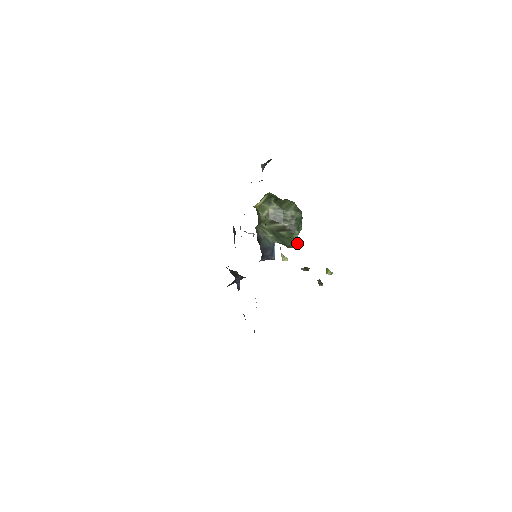
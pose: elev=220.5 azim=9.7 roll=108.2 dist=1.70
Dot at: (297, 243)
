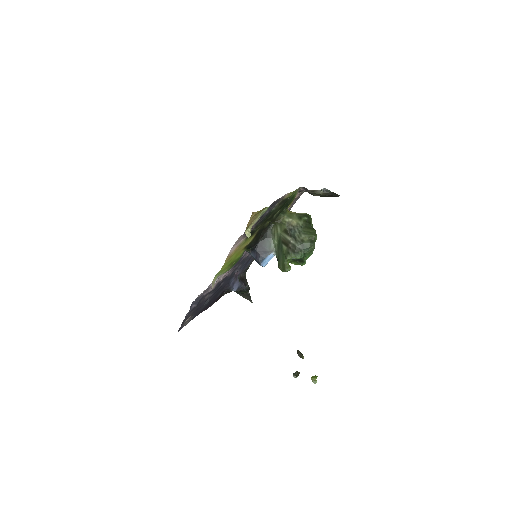
Dot at: (286, 267)
